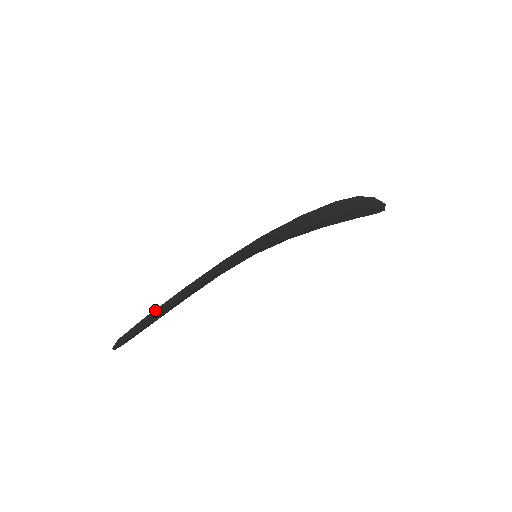
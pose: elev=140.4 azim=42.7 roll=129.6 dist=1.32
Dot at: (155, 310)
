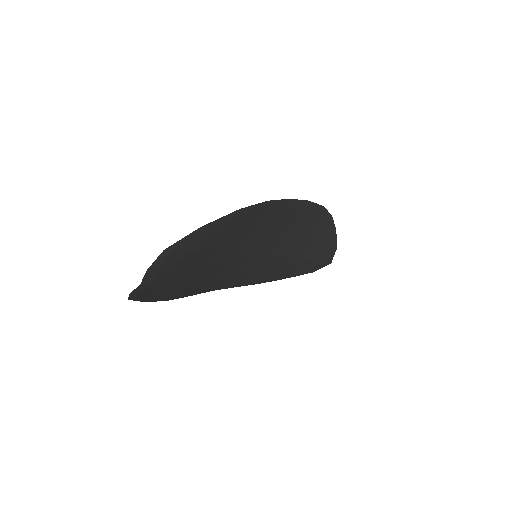
Dot at: (210, 224)
